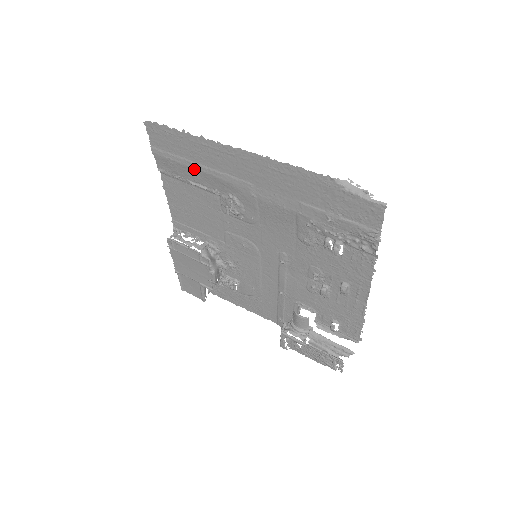
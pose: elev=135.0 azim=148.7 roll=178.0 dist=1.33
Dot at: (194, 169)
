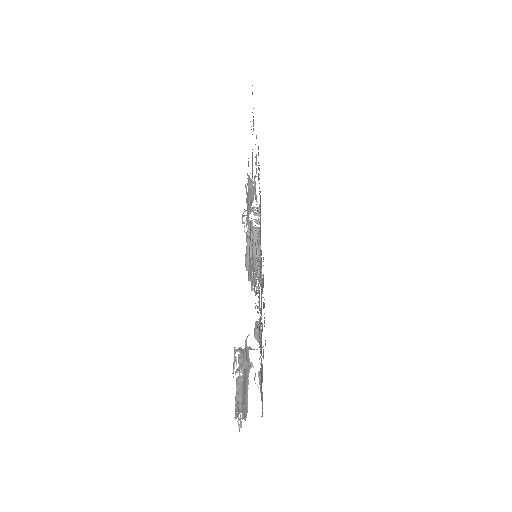
Dot at: occluded
